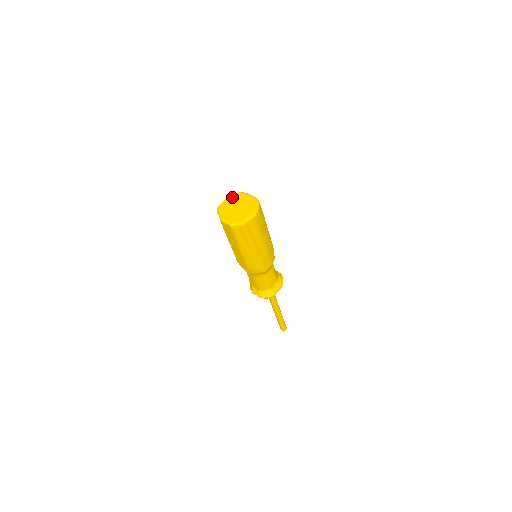
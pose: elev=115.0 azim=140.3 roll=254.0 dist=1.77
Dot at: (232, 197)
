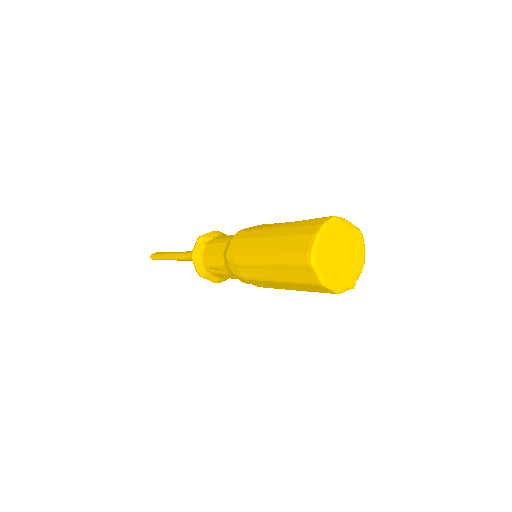
Dot at: (328, 232)
